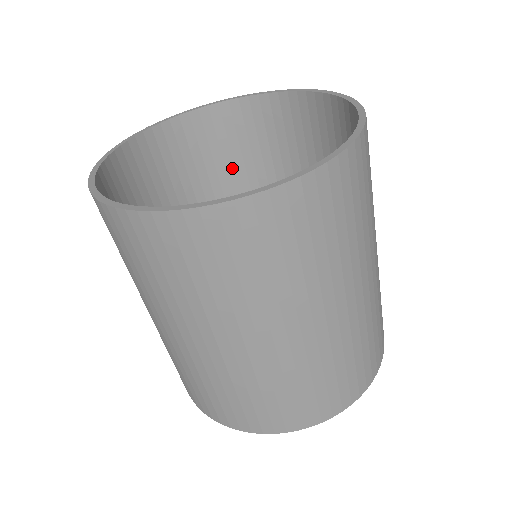
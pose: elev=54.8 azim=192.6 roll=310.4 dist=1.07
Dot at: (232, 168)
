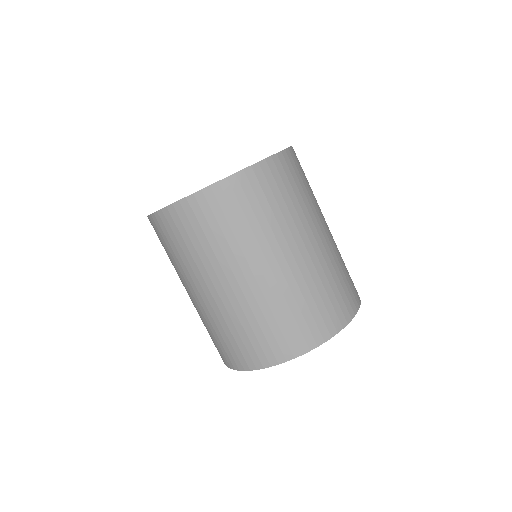
Dot at: occluded
